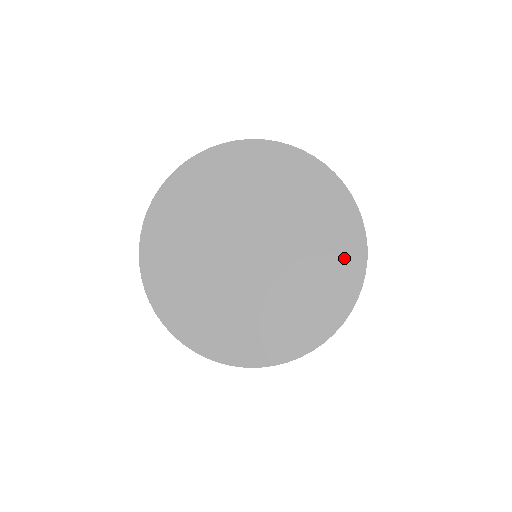
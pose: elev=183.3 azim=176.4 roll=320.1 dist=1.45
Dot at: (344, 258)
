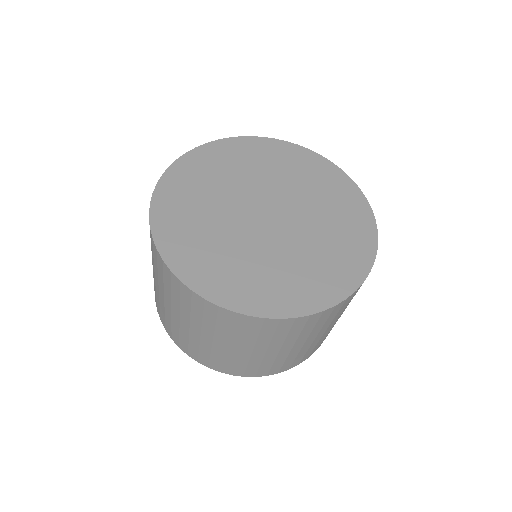
Dot at: (355, 219)
